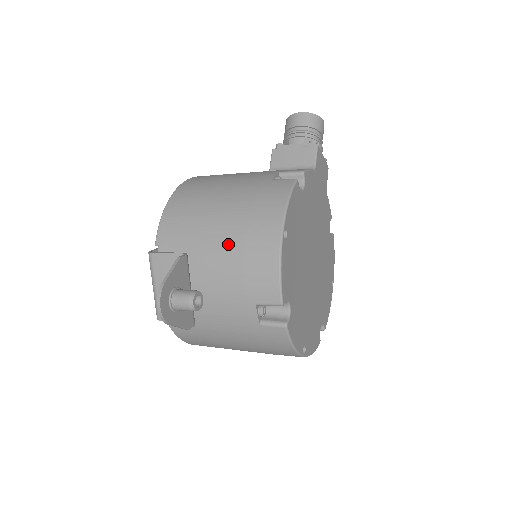
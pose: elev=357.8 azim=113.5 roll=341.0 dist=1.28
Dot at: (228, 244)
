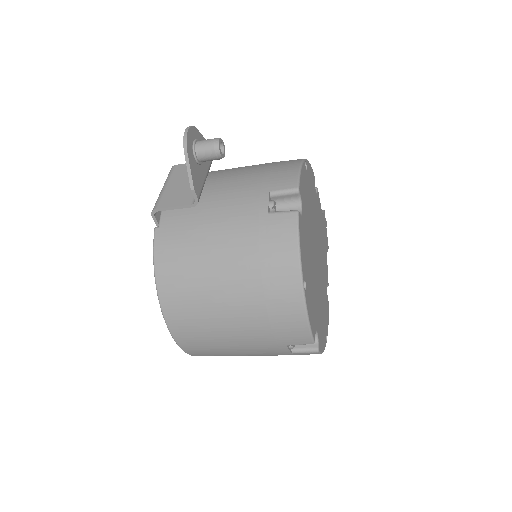
Dot at: (251, 167)
